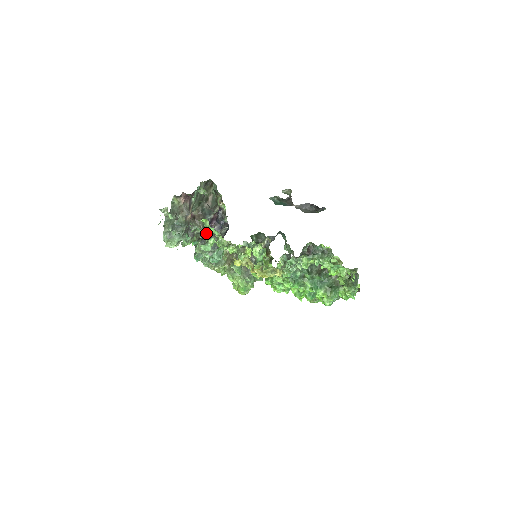
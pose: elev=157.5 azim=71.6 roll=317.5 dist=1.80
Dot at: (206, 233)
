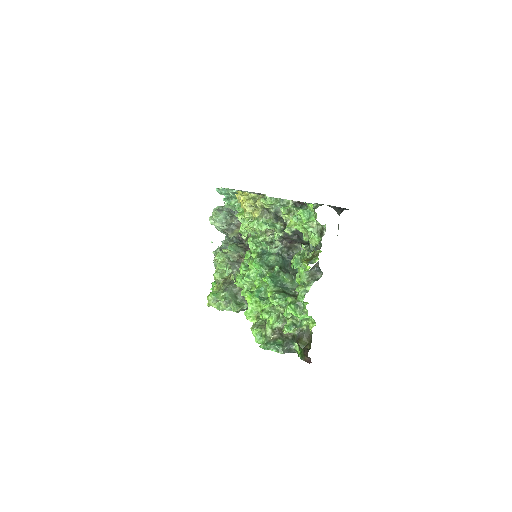
Dot at: occluded
